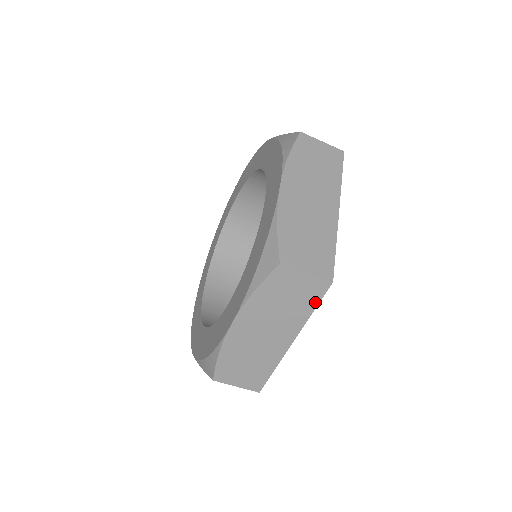
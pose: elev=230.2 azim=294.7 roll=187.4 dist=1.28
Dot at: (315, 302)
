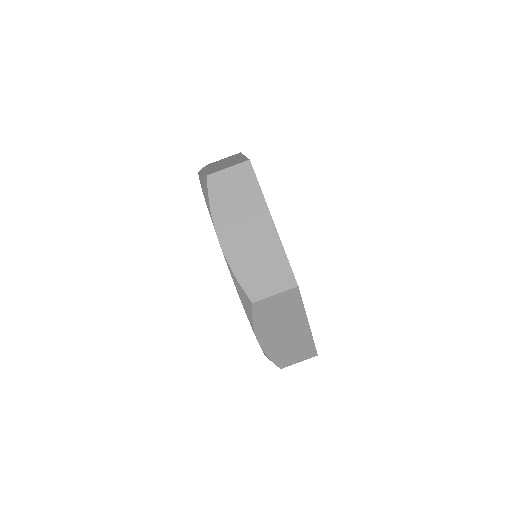
Dot at: (254, 181)
